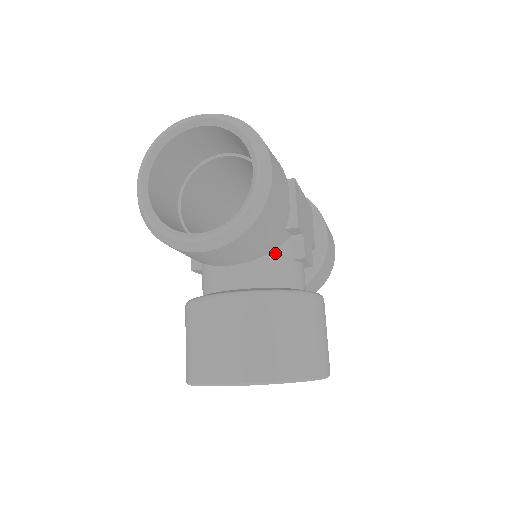
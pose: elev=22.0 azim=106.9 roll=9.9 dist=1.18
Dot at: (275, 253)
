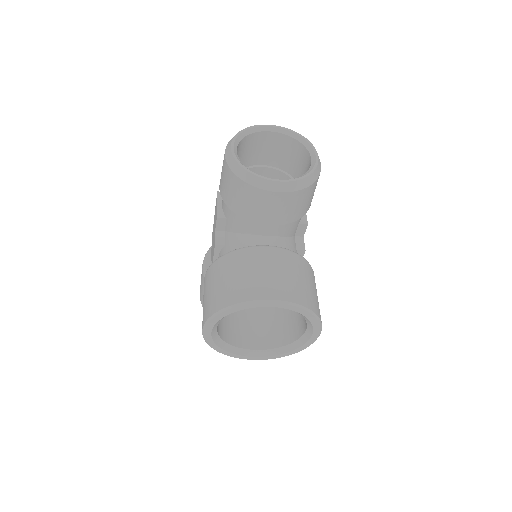
Dot at: (289, 239)
